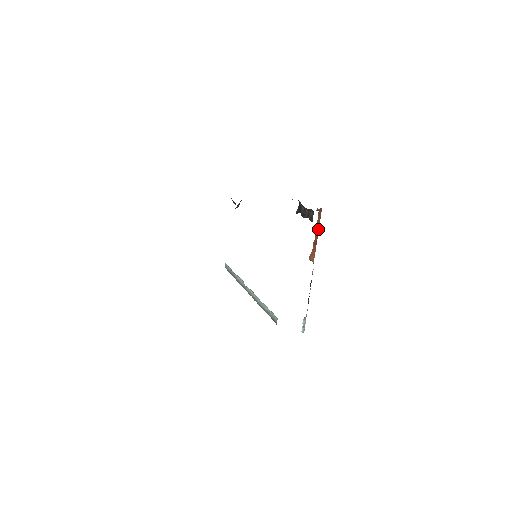
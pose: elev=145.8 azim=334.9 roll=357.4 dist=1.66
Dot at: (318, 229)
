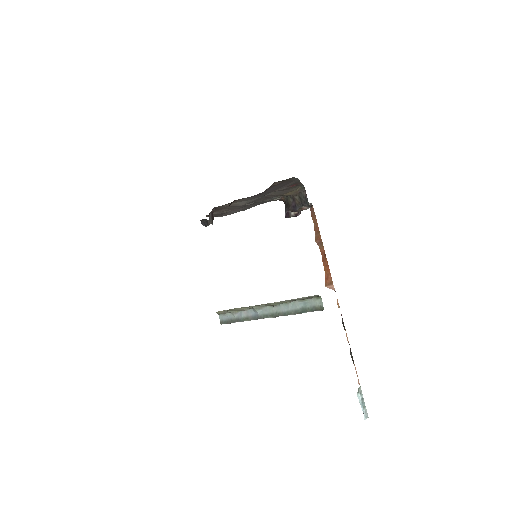
Dot at: (319, 235)
